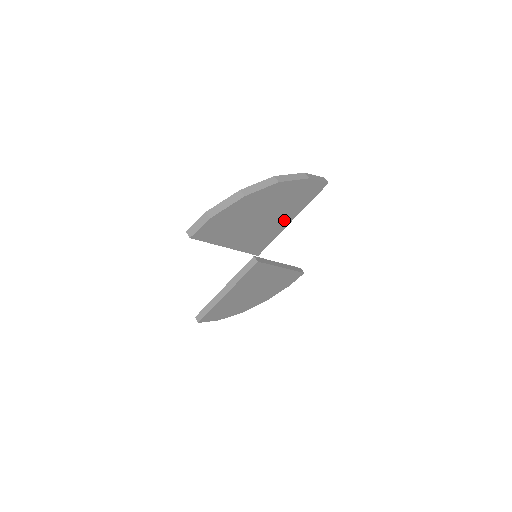
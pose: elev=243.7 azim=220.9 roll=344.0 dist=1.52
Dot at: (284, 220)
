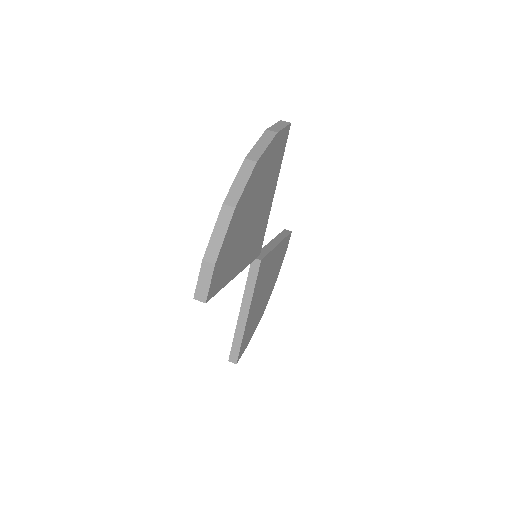
Dot at: (269, 198)
